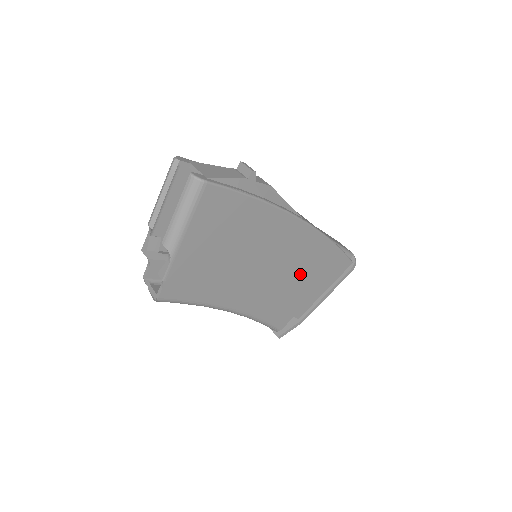
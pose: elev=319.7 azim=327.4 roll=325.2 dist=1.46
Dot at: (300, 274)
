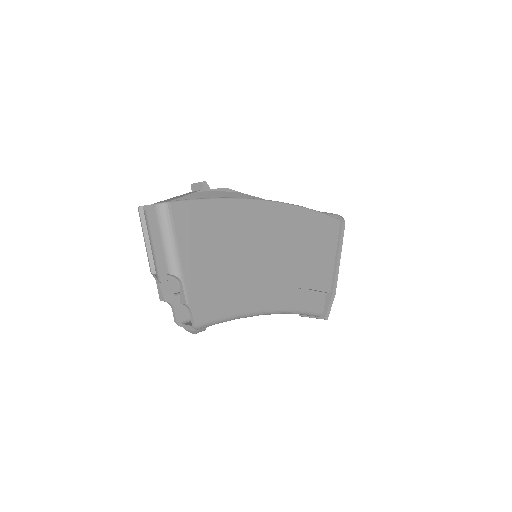
Dot at: (301, 249)
